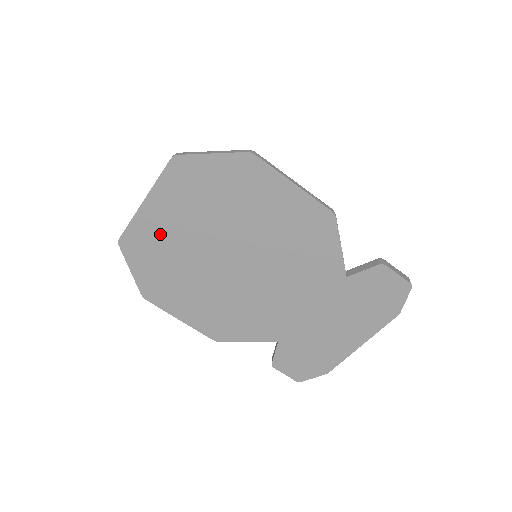
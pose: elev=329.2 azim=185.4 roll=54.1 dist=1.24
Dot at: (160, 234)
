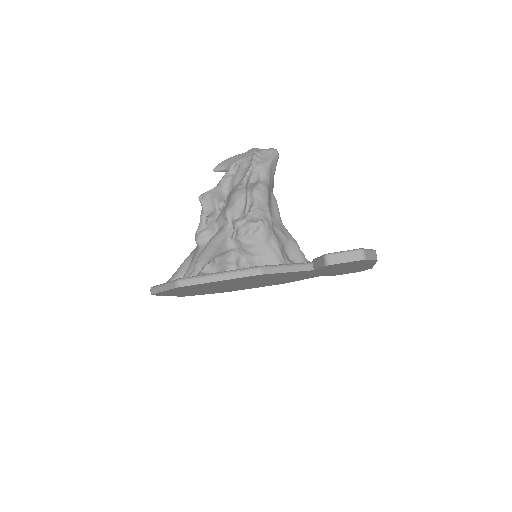
Dot at: (194, 293)
